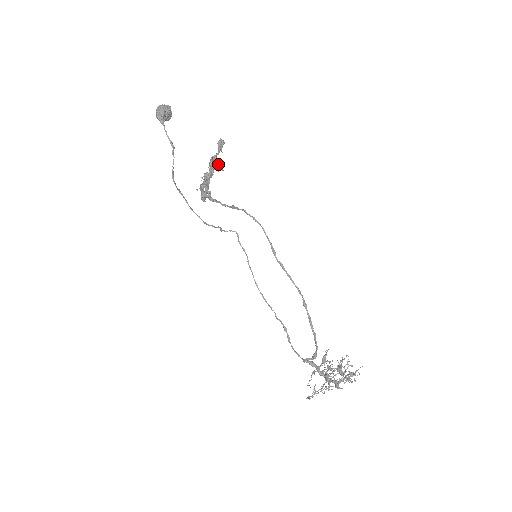
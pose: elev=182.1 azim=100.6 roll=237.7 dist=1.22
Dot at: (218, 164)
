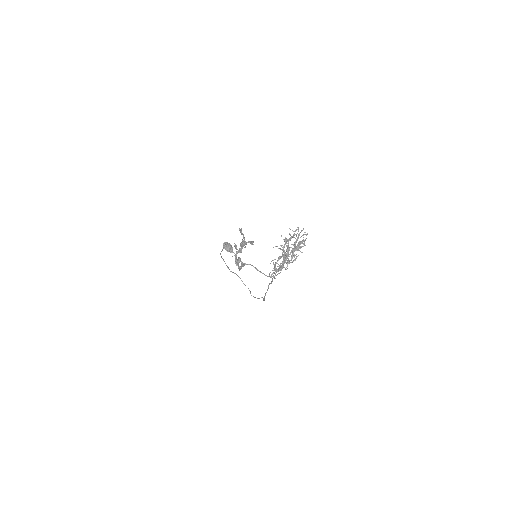
Dot at: (241, 230)
